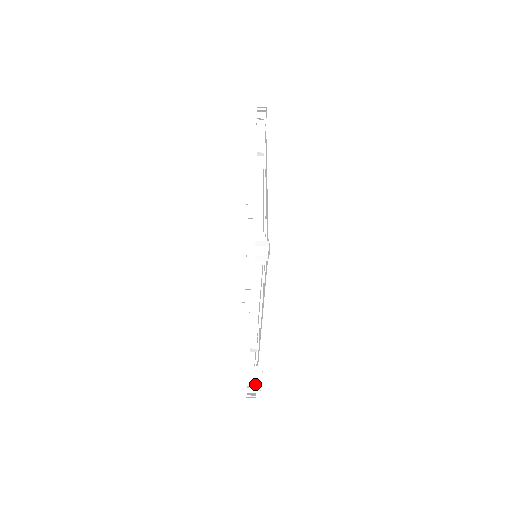
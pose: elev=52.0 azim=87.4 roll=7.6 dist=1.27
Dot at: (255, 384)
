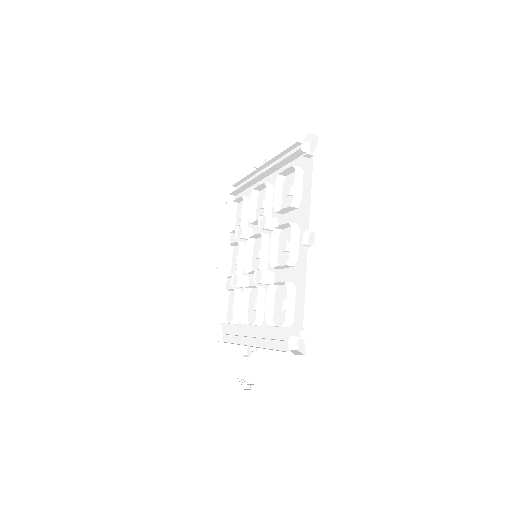
Dot at: (247, 388)
